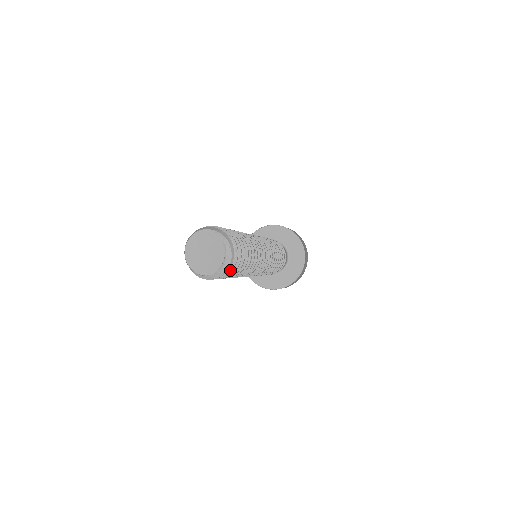
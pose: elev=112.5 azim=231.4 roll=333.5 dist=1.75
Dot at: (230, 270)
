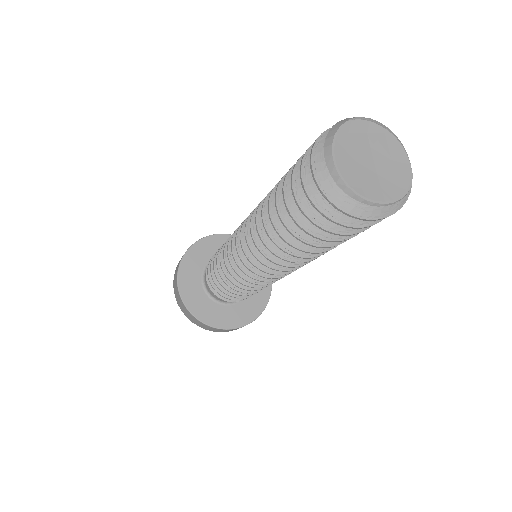
Dot at: occluded
